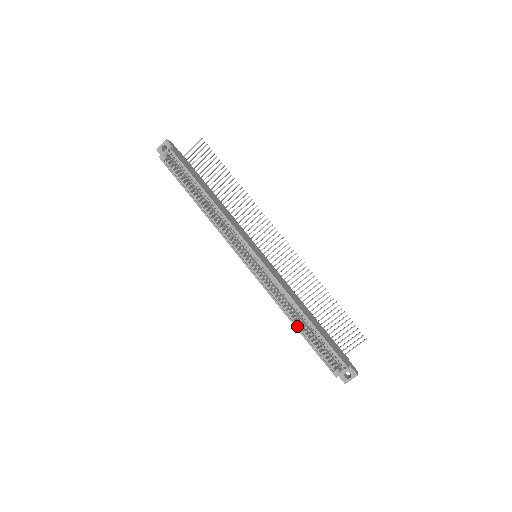
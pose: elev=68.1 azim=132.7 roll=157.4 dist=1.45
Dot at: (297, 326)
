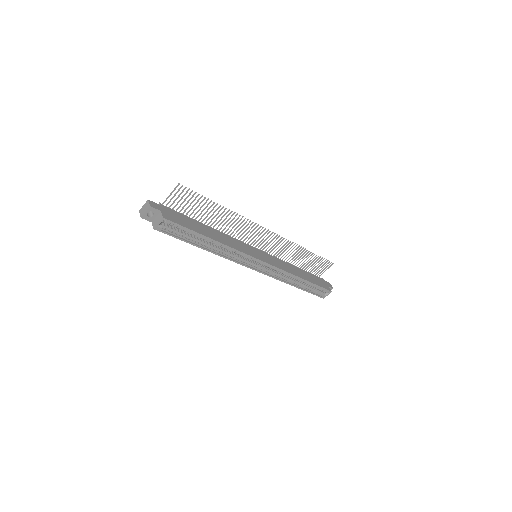
Dot at: (297, 286)
